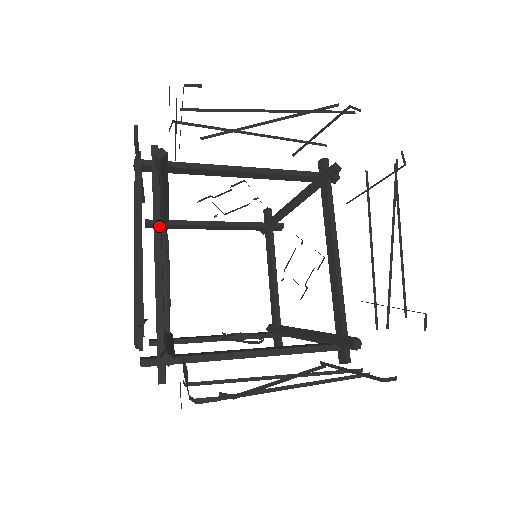
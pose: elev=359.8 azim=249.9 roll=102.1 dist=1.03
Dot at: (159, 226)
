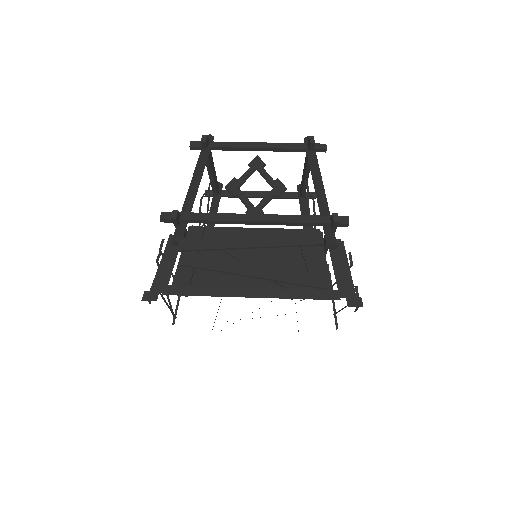
Dot at: occluded
